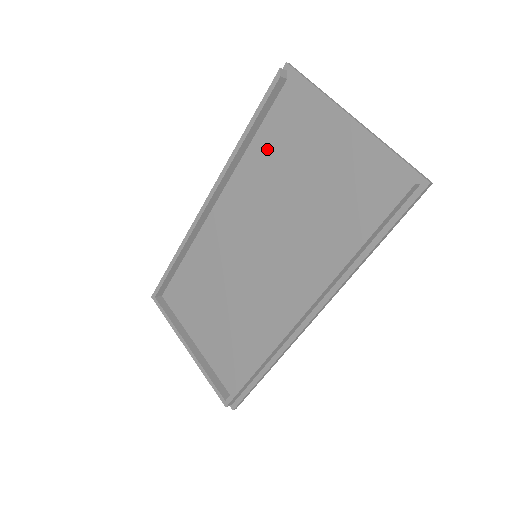
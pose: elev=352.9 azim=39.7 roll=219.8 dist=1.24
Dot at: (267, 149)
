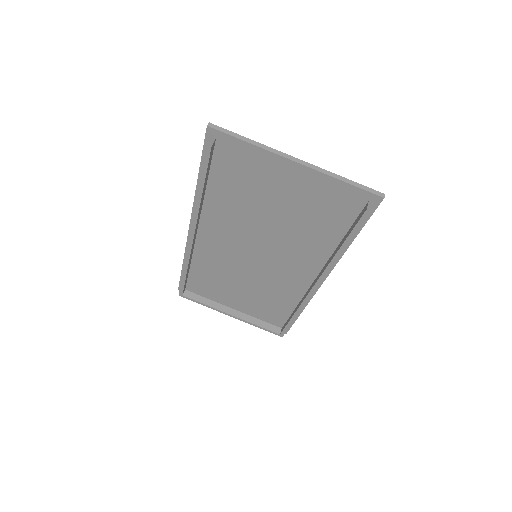
Dot at: (226, 191)
